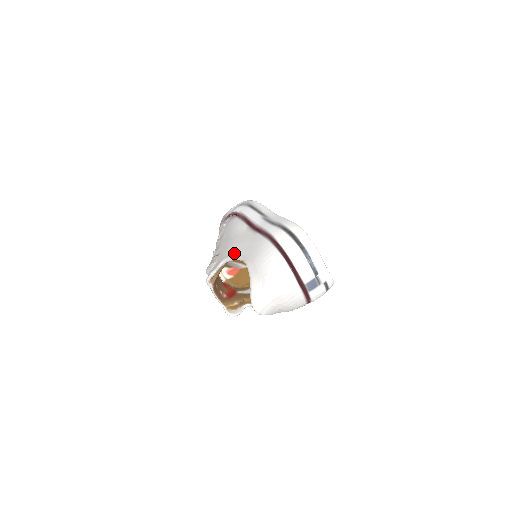
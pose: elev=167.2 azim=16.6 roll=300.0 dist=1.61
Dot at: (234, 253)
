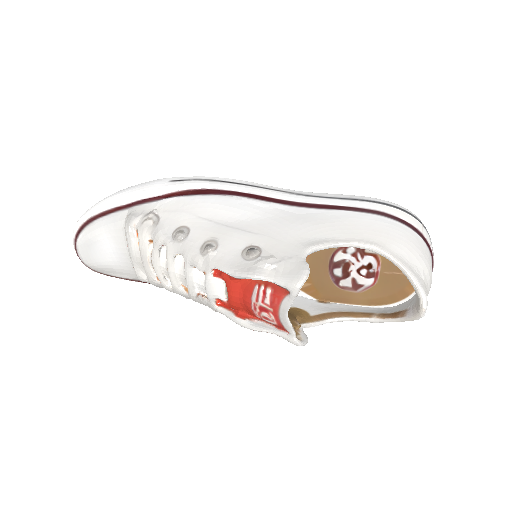
Dot at: (323, 238)
